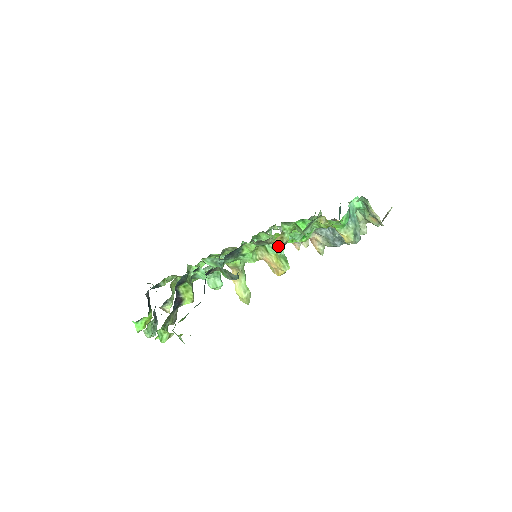
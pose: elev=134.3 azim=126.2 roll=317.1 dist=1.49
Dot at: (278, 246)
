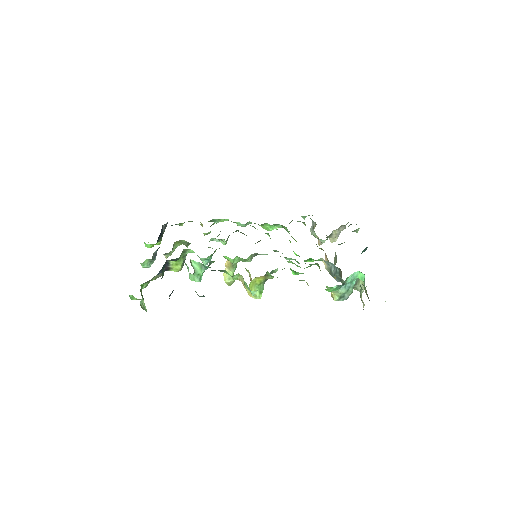
Dot at: (250, 290)
